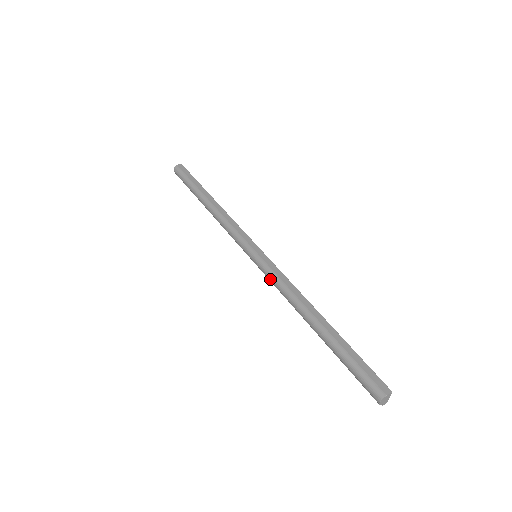
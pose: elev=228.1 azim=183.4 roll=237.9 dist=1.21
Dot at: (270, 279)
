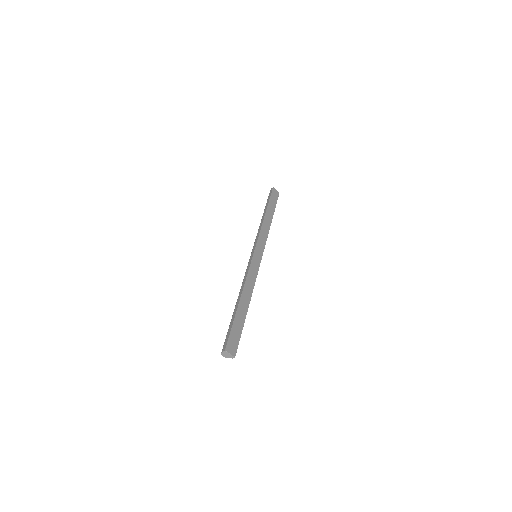
Dot at: occluded
